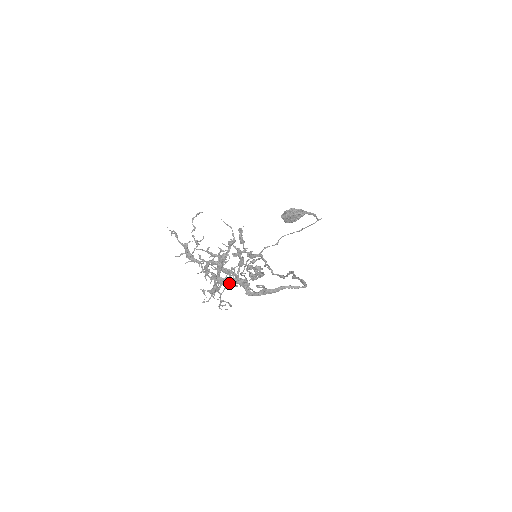
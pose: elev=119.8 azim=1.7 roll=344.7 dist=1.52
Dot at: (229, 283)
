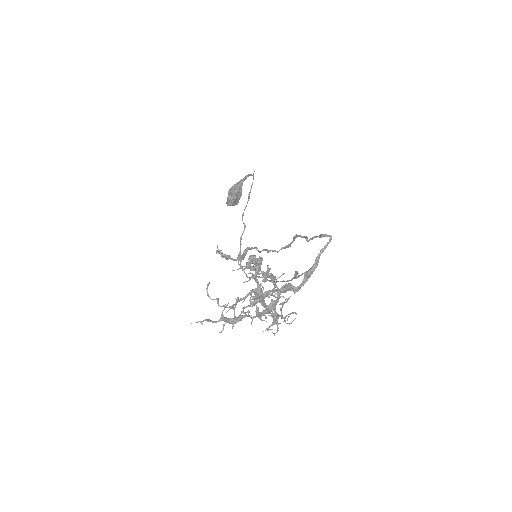
Dot at: (278, 301)
